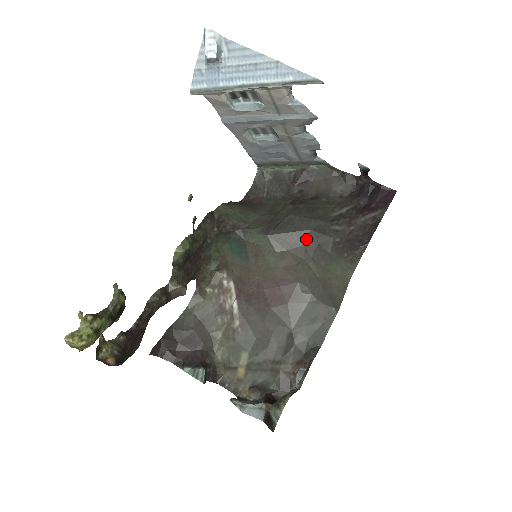
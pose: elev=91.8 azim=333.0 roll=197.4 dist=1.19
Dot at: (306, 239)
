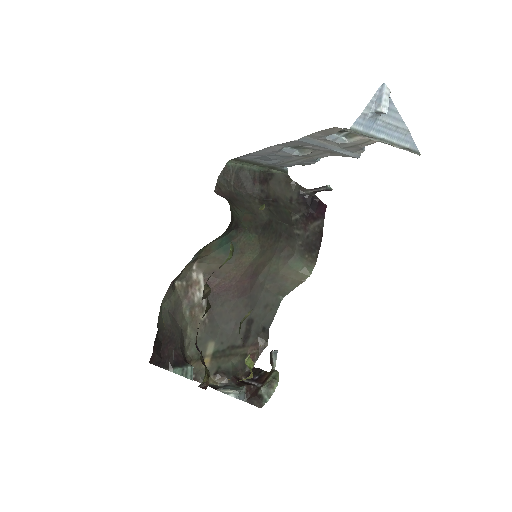
Dot at: (280, 240)
